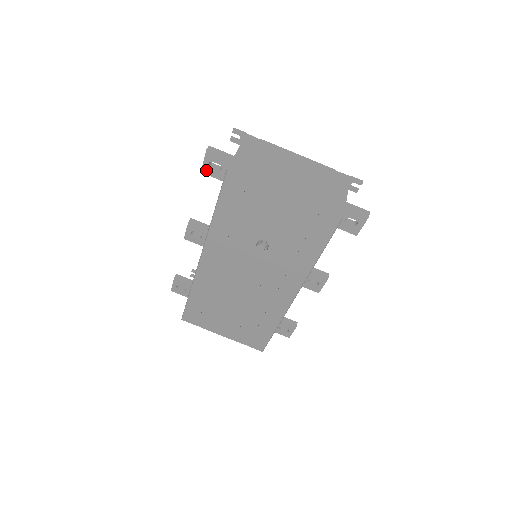
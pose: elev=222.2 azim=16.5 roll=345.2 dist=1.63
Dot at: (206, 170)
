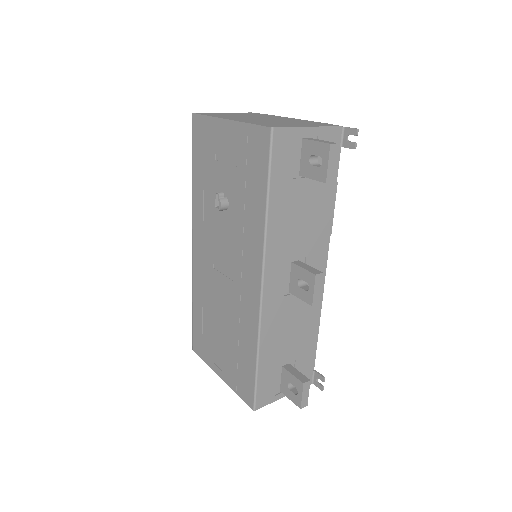
Dot at: occluded
